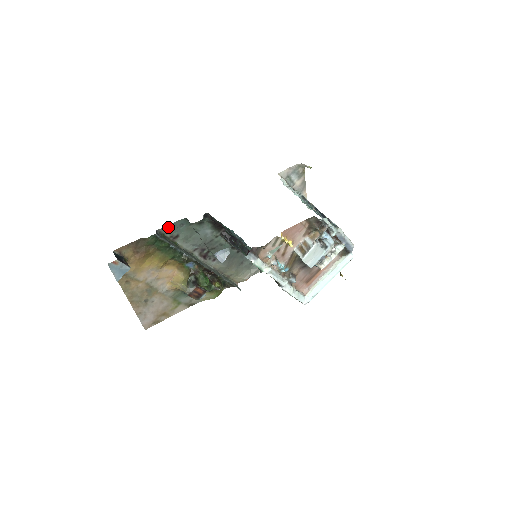
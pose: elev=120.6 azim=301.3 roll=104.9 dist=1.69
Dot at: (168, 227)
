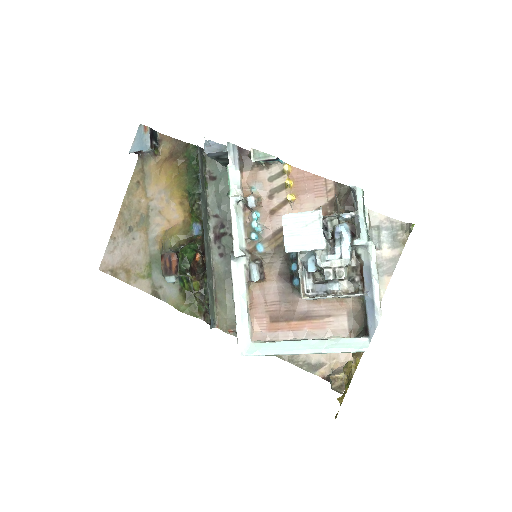
Dot at: occluded
